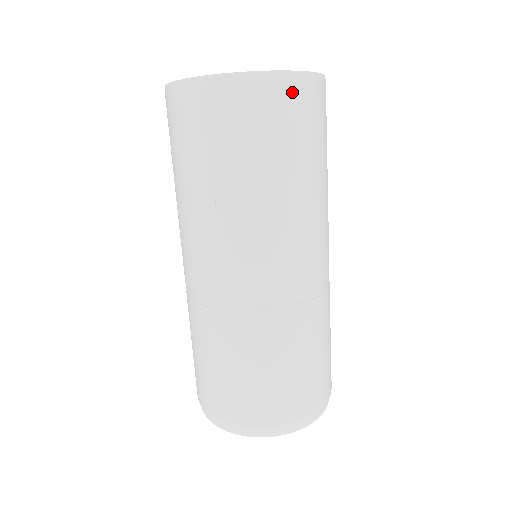
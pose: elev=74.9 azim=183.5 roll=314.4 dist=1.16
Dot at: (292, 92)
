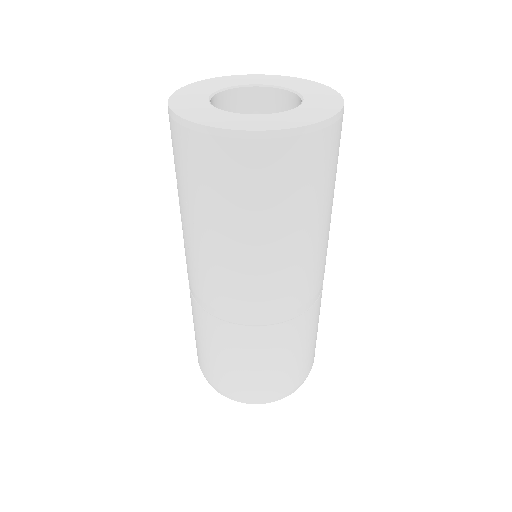
Dot at: (268, 152)
